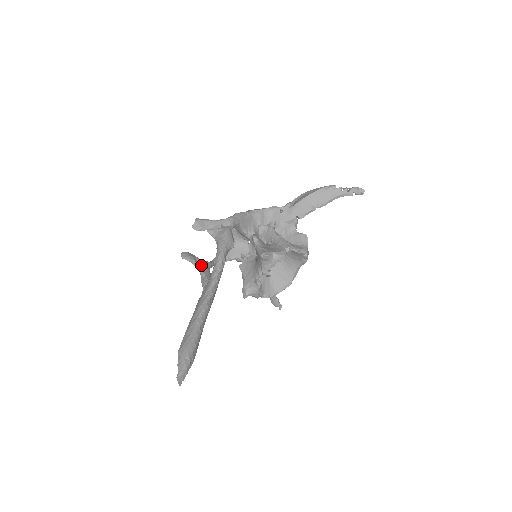
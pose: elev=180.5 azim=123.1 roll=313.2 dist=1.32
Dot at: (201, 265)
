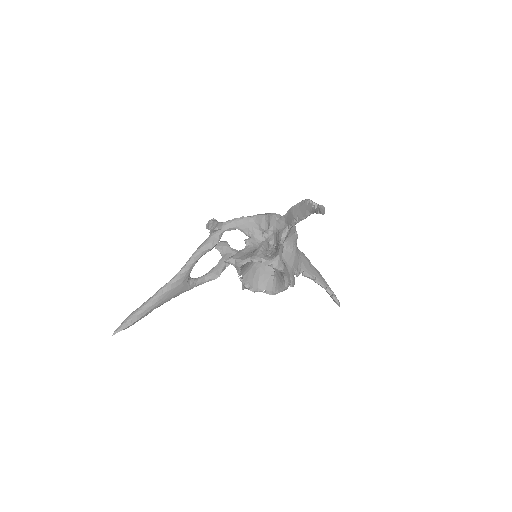
Dot at: (226, 254)
